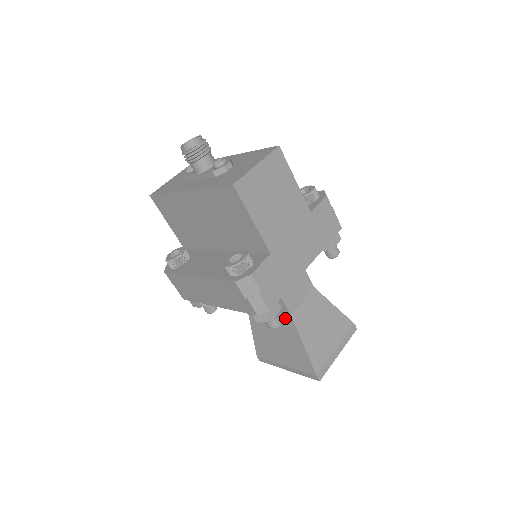
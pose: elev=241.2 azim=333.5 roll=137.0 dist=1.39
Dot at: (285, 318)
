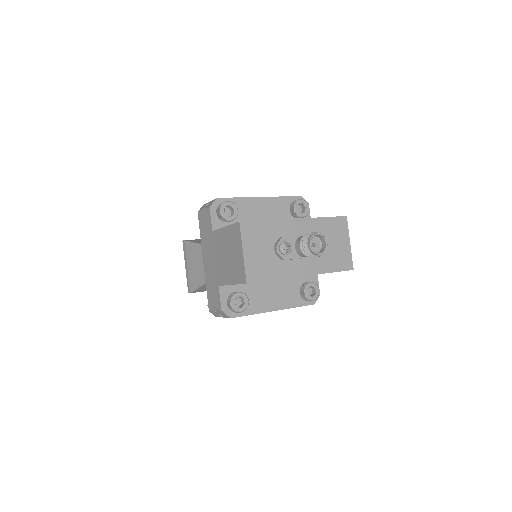
Dot at: occluded
